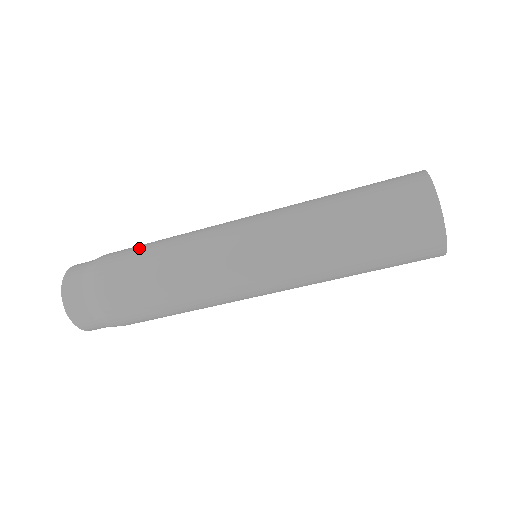
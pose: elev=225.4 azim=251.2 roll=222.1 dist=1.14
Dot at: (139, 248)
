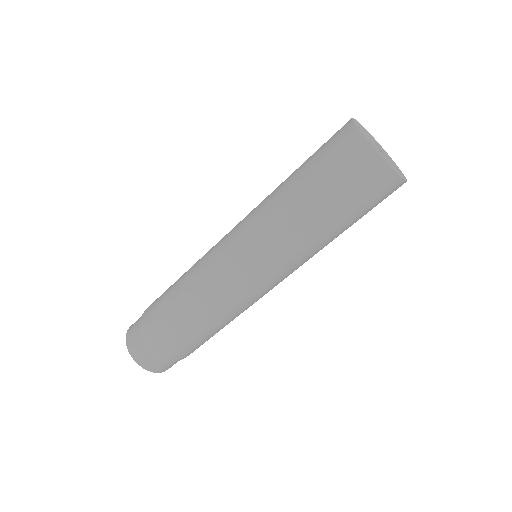
Dot at: occluded
